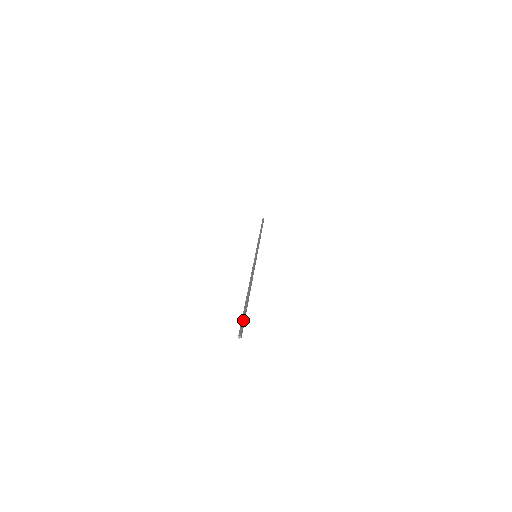
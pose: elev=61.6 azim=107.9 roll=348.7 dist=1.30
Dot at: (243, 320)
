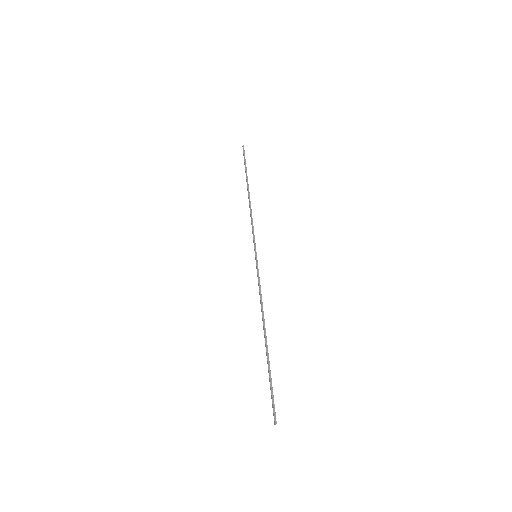
Dot at: occluded
